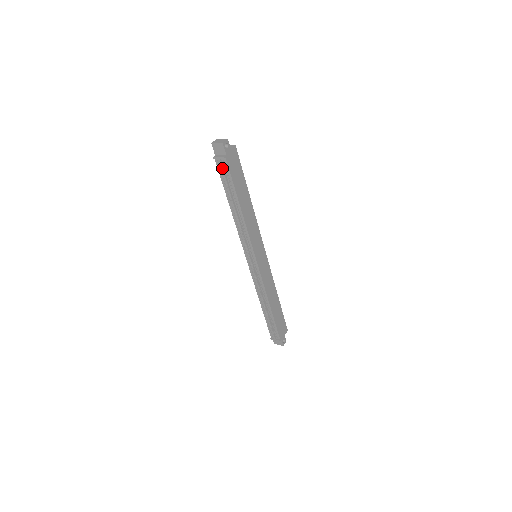
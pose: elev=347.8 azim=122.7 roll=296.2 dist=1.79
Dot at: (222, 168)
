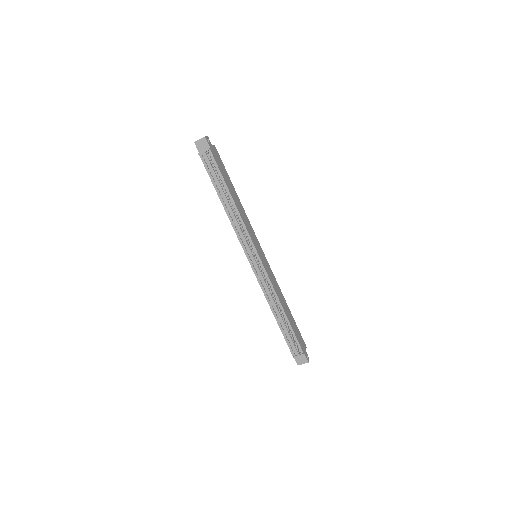
Dot at: (208, 161)
